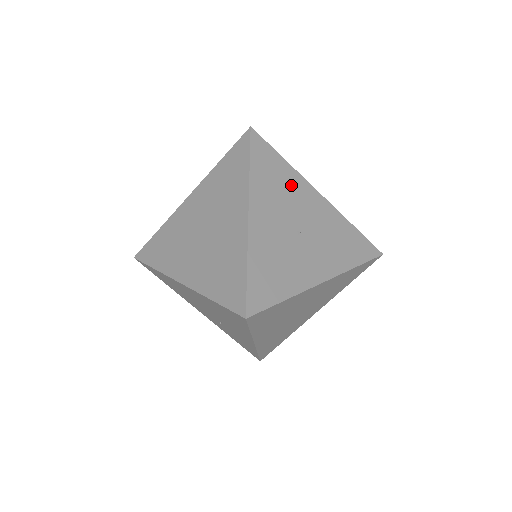
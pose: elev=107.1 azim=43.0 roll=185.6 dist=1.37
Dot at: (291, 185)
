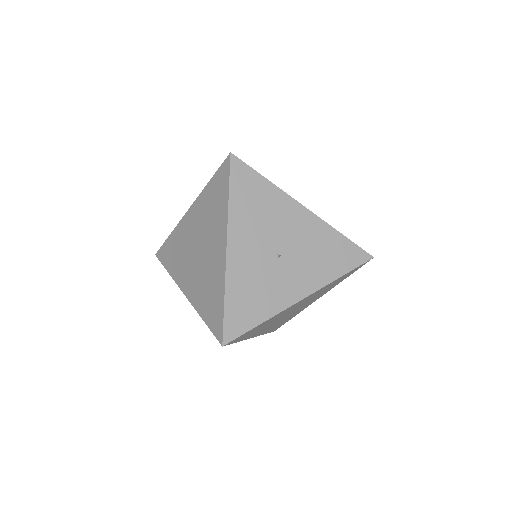
Dot at: (273, 206)
